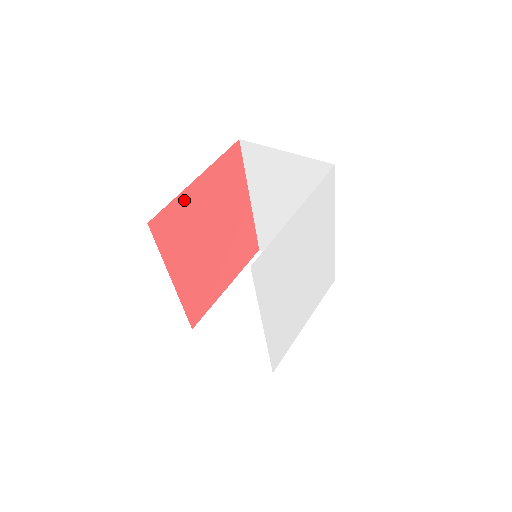
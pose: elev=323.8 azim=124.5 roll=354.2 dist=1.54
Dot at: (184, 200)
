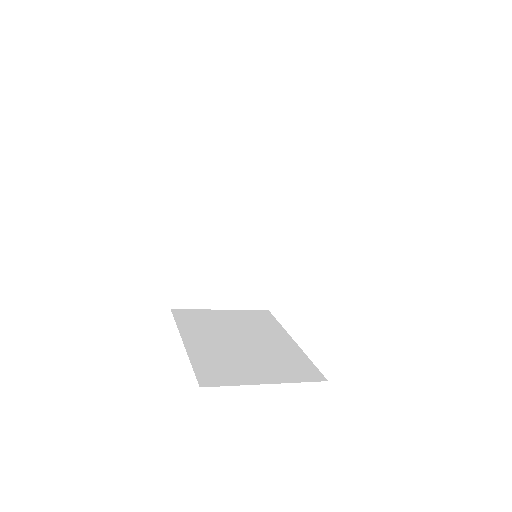
Dot at: occluded
